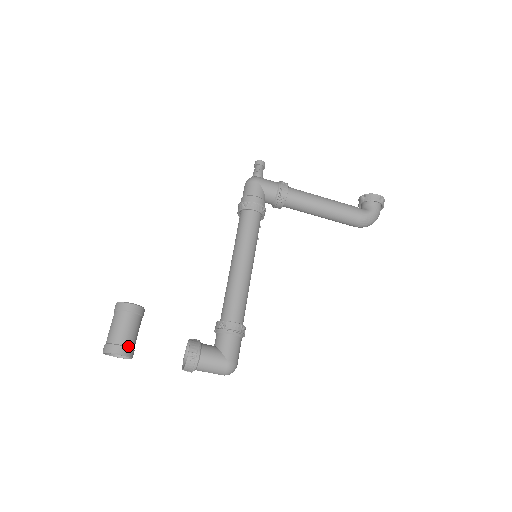
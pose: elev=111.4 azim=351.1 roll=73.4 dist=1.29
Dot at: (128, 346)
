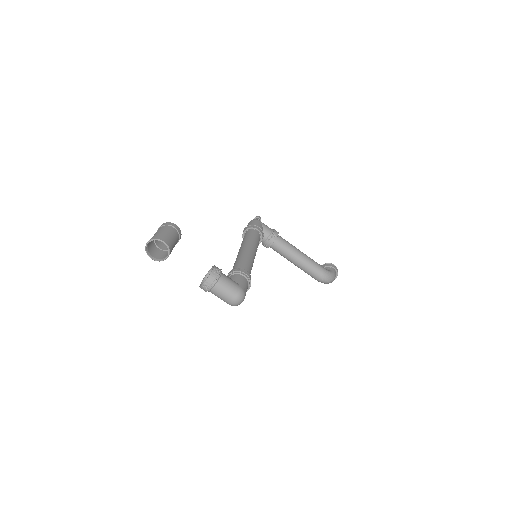
Dot at: (170, 244)
